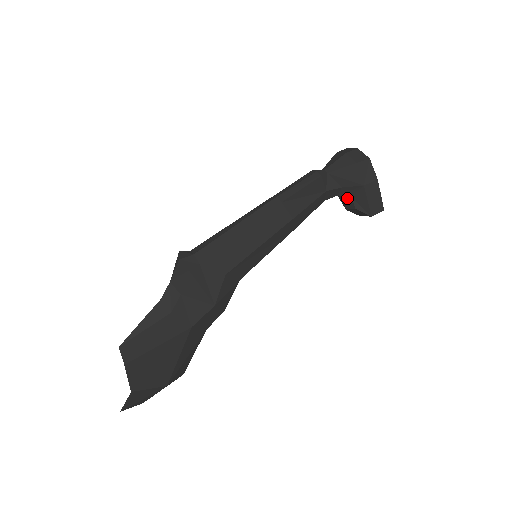
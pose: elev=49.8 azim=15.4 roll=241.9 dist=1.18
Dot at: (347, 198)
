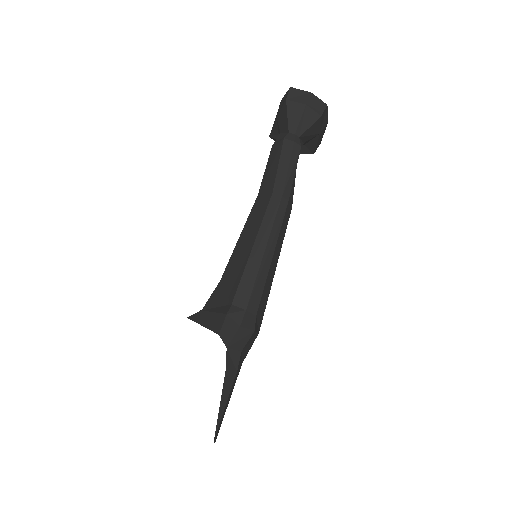
Dot at: occluded
